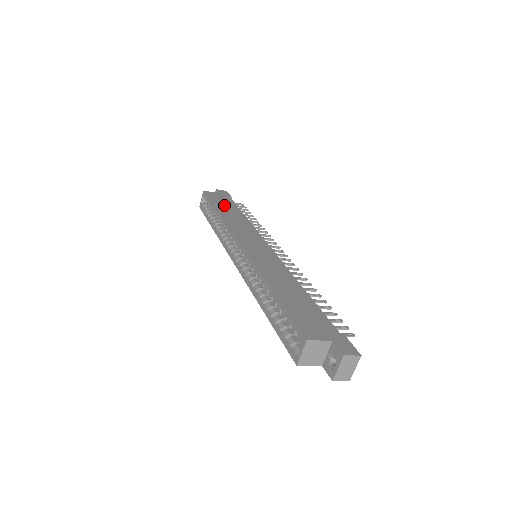
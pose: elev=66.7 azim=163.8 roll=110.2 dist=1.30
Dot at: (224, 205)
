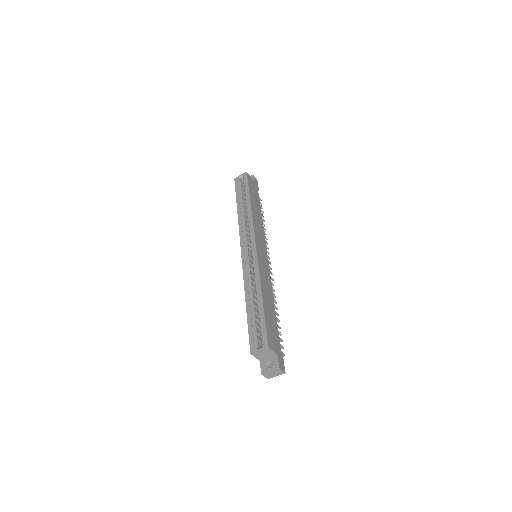
Dot at: (254, 197)
